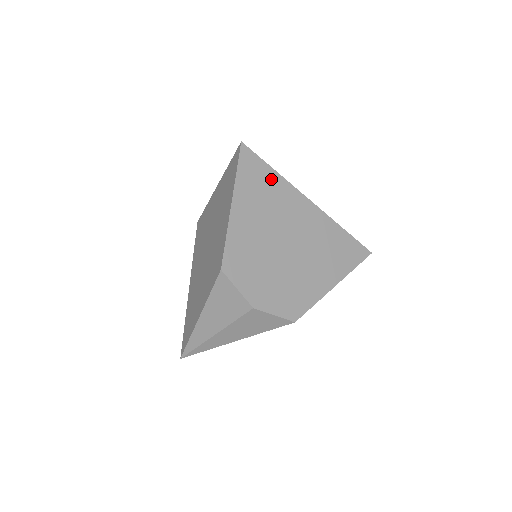
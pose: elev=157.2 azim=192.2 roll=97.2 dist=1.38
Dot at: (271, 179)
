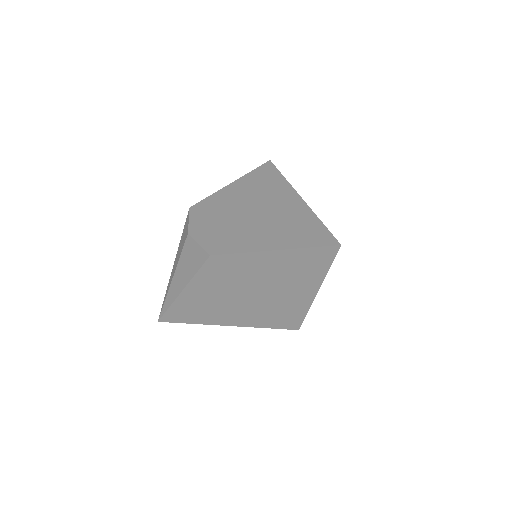
Dot at: (275, 179)
